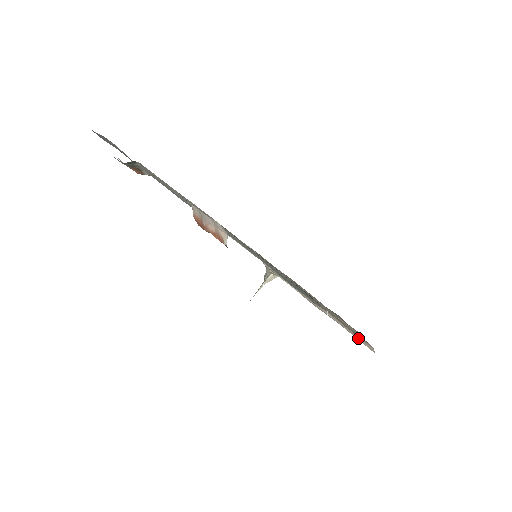
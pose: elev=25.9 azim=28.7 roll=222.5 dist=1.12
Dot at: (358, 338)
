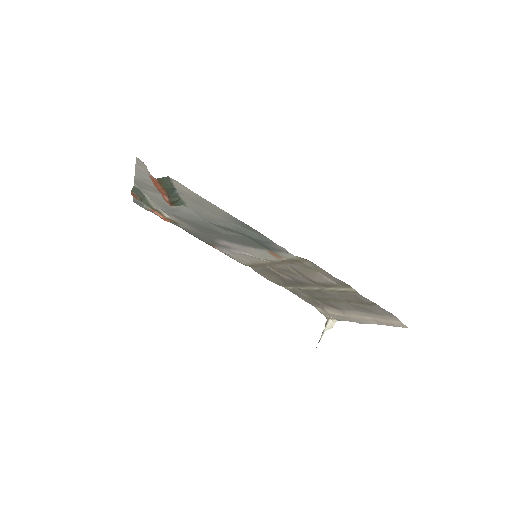
Dot at: (388, 320)
